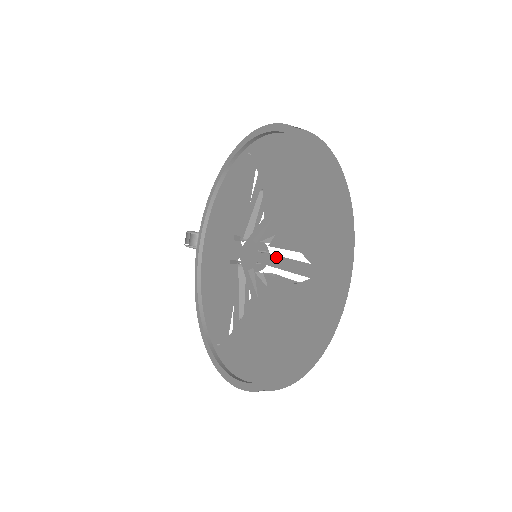
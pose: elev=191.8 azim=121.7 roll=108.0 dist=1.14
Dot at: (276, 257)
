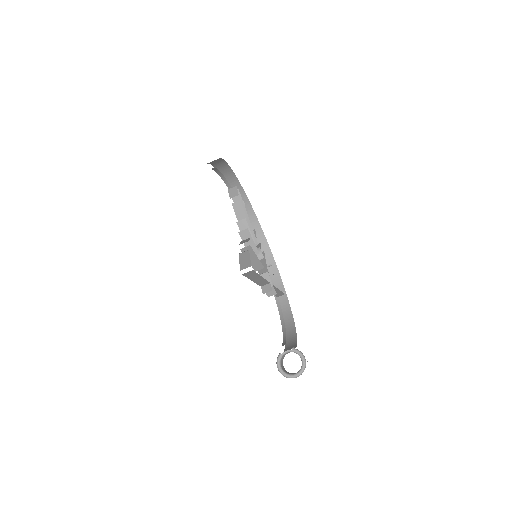
Dot at: occluded
